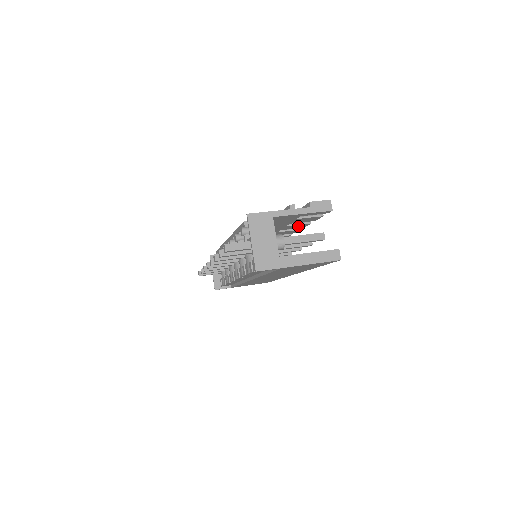
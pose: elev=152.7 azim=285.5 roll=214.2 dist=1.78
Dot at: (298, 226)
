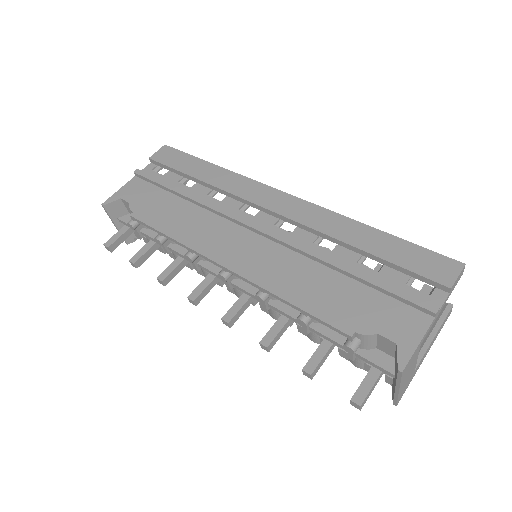
Dot at: occluded
